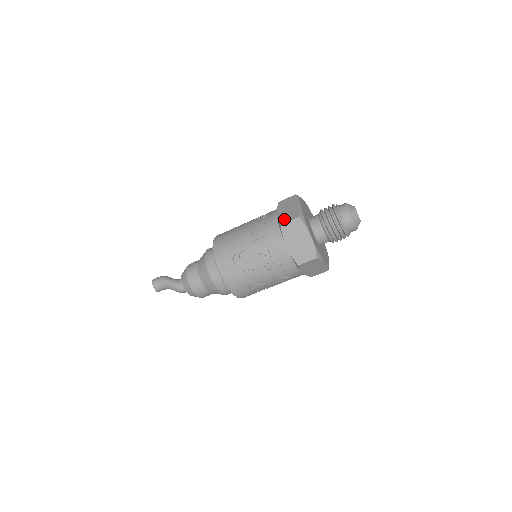
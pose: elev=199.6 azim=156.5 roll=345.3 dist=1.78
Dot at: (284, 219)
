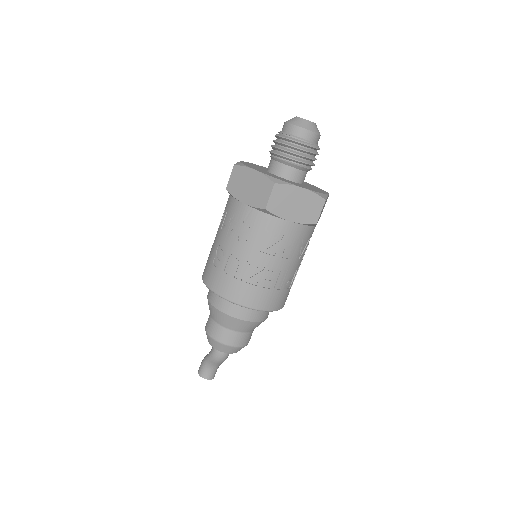
Dot at: occluded
